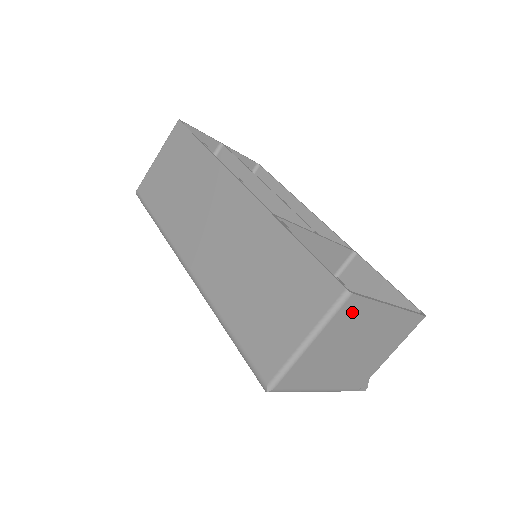
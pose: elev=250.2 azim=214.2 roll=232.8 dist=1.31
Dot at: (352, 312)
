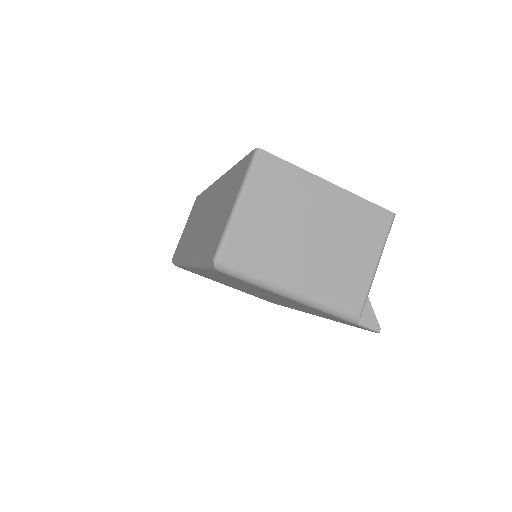
Dot at: (274, 174)
